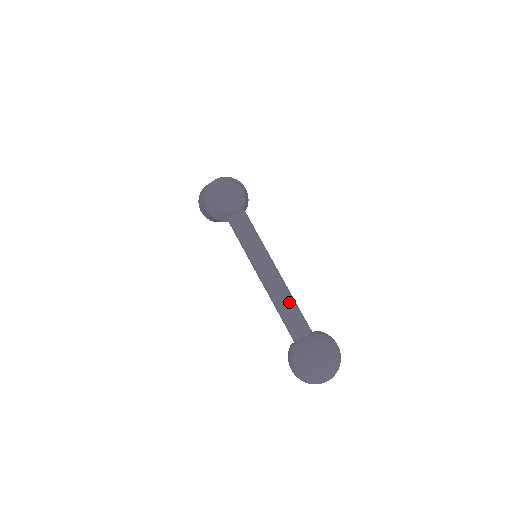
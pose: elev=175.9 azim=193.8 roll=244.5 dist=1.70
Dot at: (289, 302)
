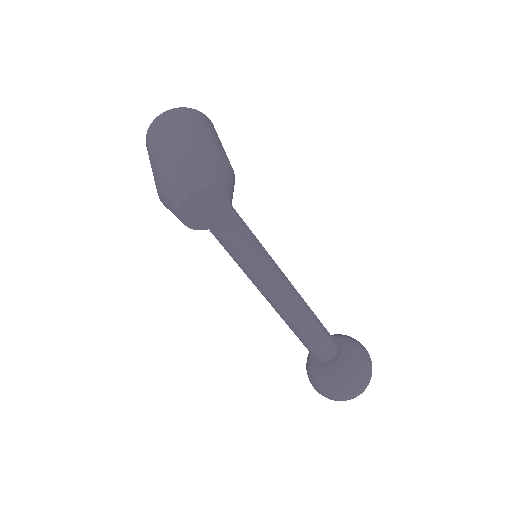
Dot at: (308, 328)
